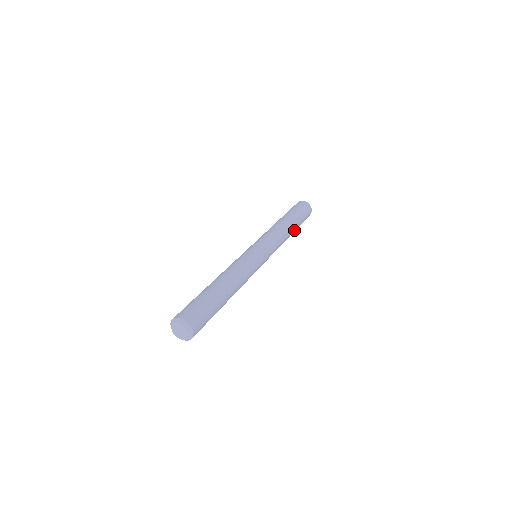
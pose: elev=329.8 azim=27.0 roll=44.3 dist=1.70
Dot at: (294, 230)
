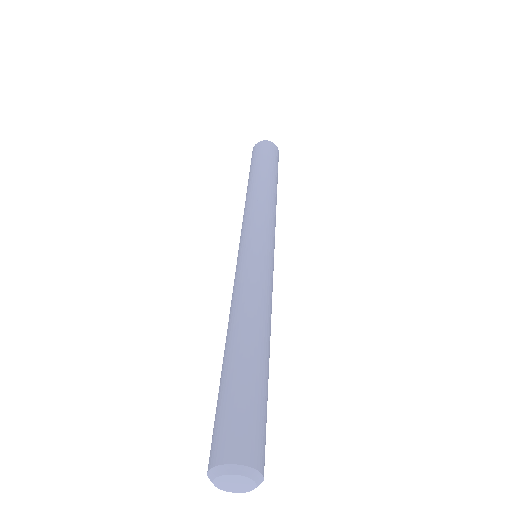
Dot at: occluded
